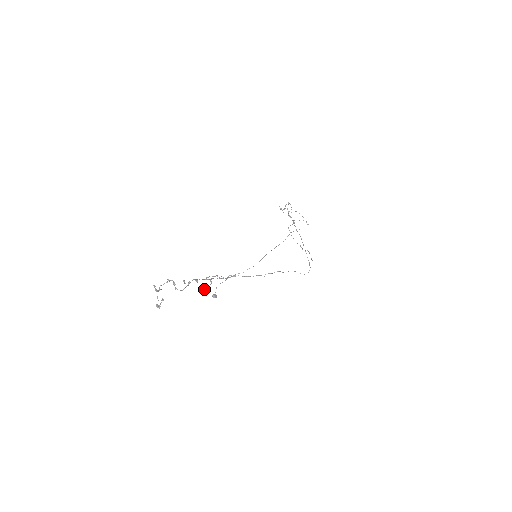
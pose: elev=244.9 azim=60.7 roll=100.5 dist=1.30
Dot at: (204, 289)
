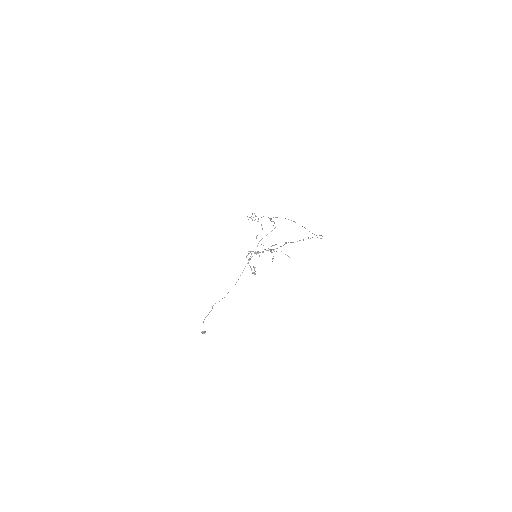
Dot at: (272, 258)
